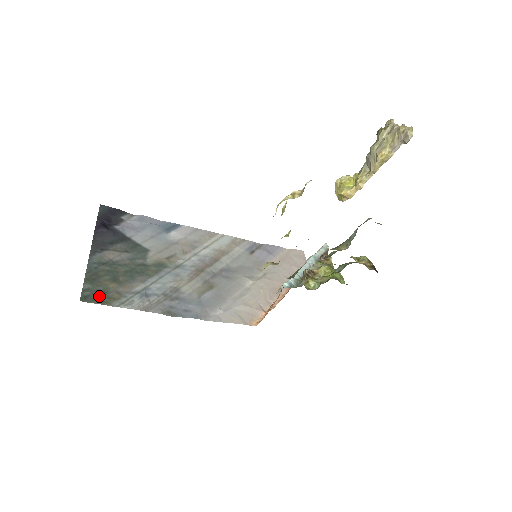
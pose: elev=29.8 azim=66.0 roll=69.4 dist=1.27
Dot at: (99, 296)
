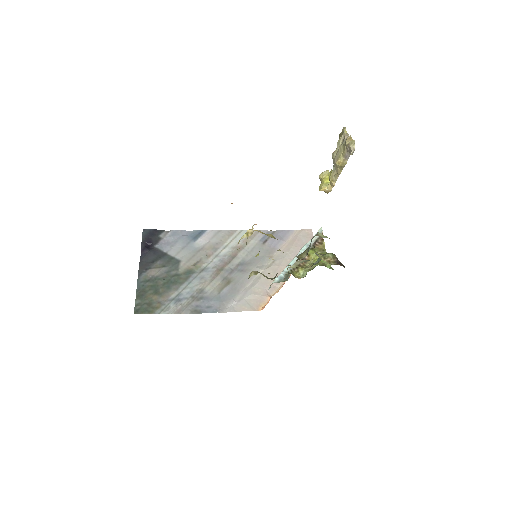
Dot at: (146, 308)
